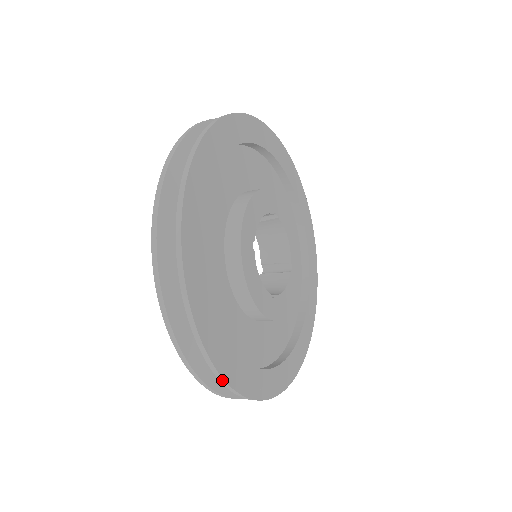
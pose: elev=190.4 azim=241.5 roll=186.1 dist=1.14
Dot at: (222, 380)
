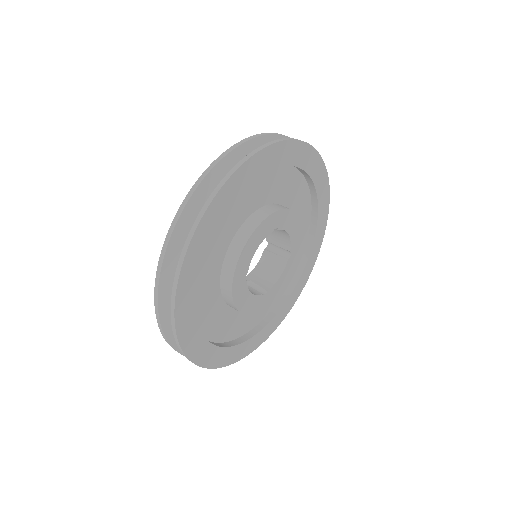
Dot at: (215, 367)
